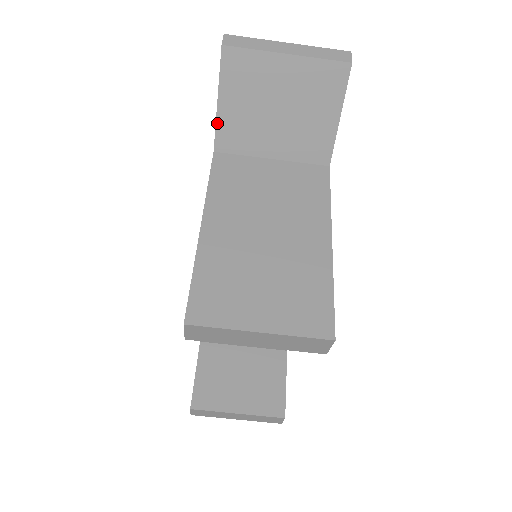
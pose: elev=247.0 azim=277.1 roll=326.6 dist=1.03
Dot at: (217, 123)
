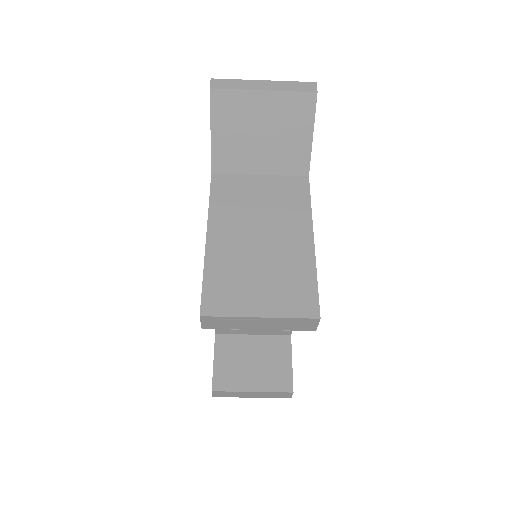
Dot at: (212, 150)
